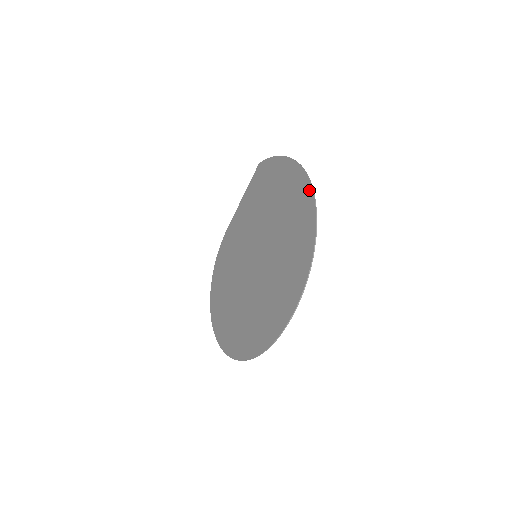
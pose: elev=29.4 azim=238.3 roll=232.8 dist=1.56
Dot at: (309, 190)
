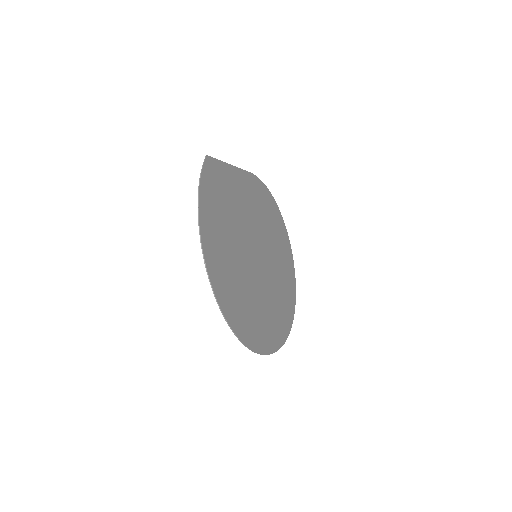
Dot at: (215, 291)
